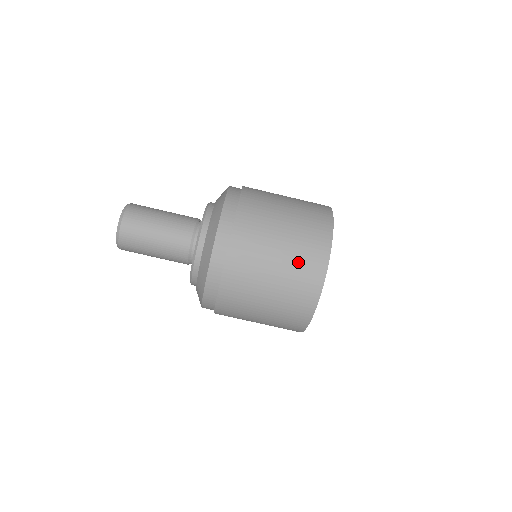
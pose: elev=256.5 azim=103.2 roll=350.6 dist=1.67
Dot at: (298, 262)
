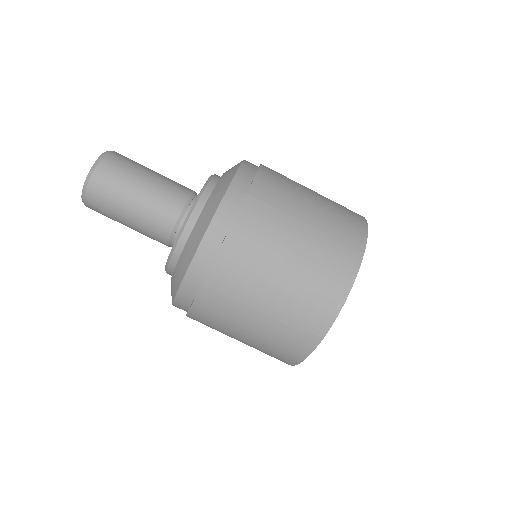
Dot at: (283, 329)
